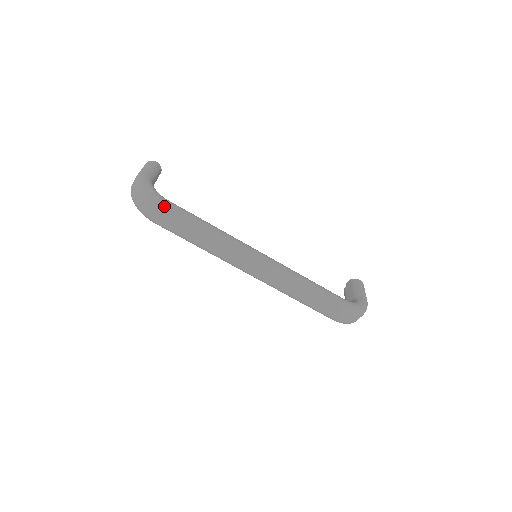
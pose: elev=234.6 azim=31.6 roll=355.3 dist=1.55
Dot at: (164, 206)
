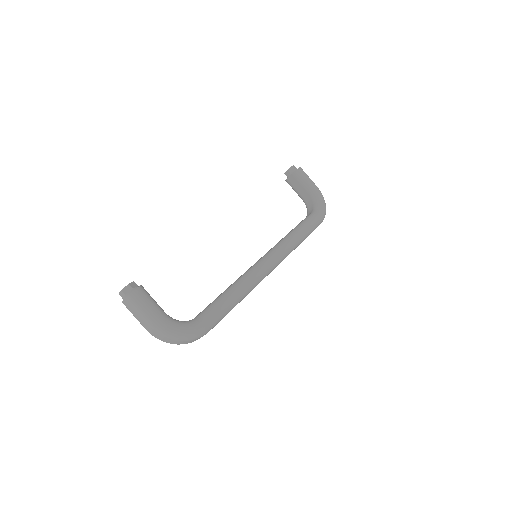
Dot at: (209, 329)
